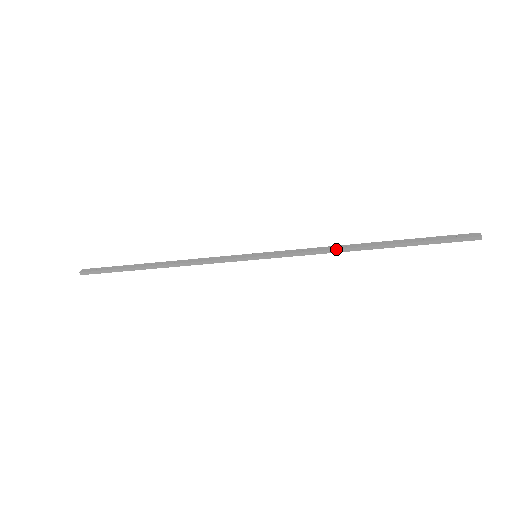
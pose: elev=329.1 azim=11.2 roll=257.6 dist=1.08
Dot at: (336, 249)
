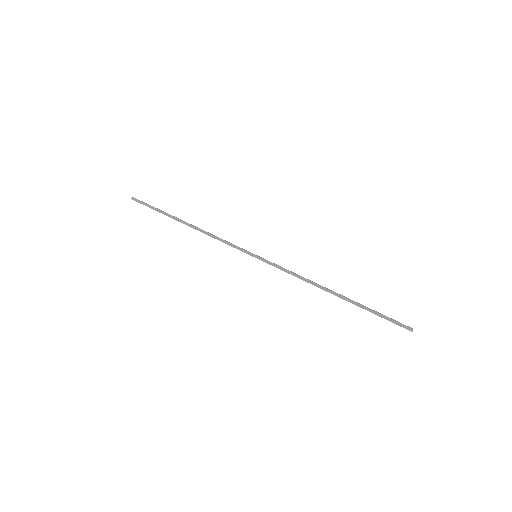
Dot at: (312, 281)
